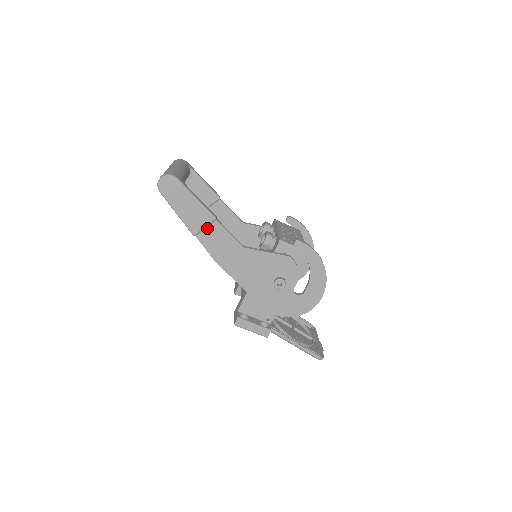
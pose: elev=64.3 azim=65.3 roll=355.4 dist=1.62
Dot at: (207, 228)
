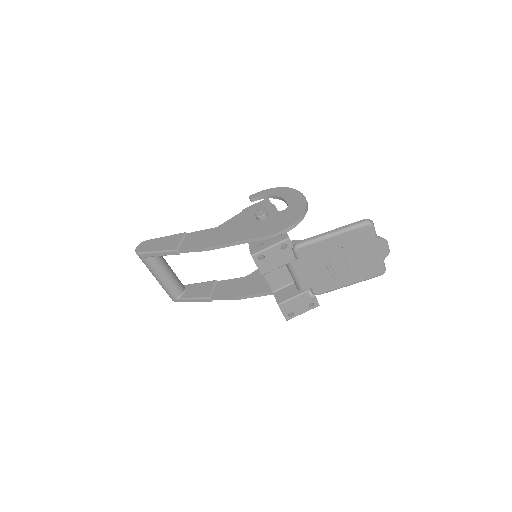
Dot at: (183, 241)
